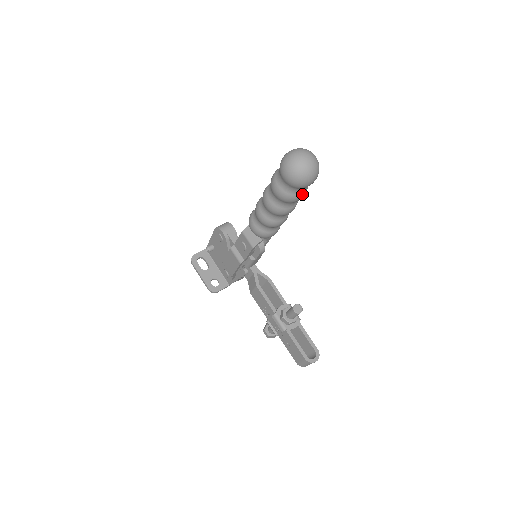
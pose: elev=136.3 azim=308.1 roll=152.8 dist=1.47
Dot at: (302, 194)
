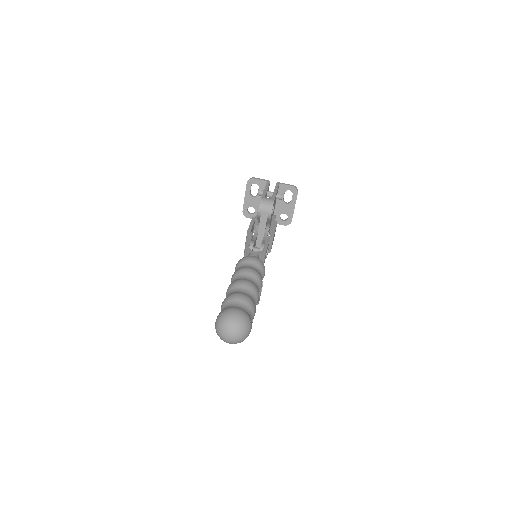
Dot at: occluded
